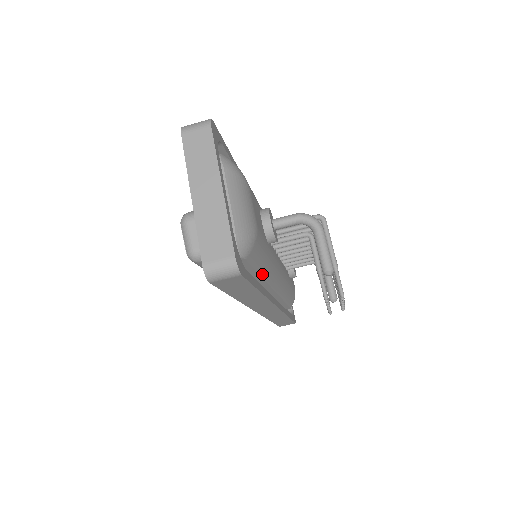
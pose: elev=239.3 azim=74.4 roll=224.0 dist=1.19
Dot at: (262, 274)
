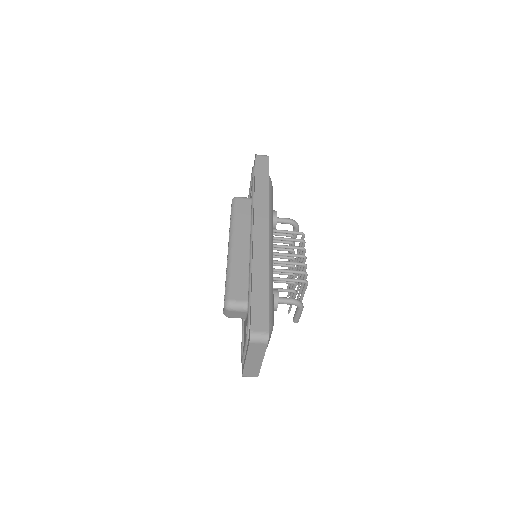
Dot at: occluded
